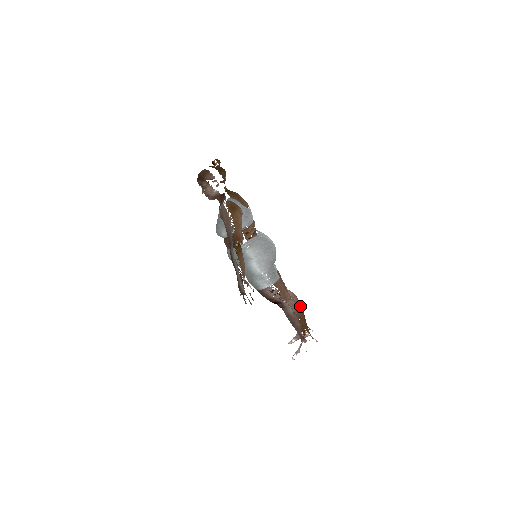
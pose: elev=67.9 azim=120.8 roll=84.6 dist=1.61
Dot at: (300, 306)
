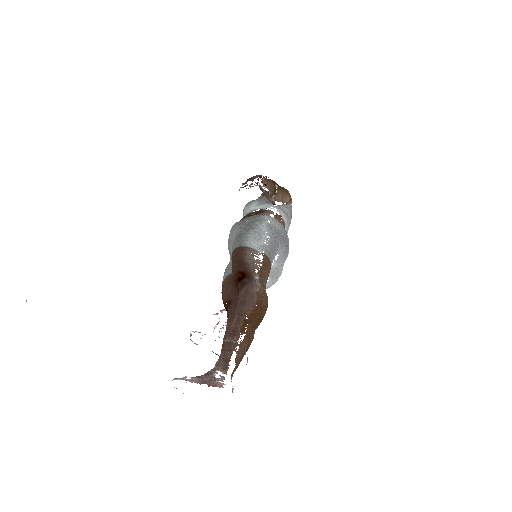
Dot at: (267, 307)
